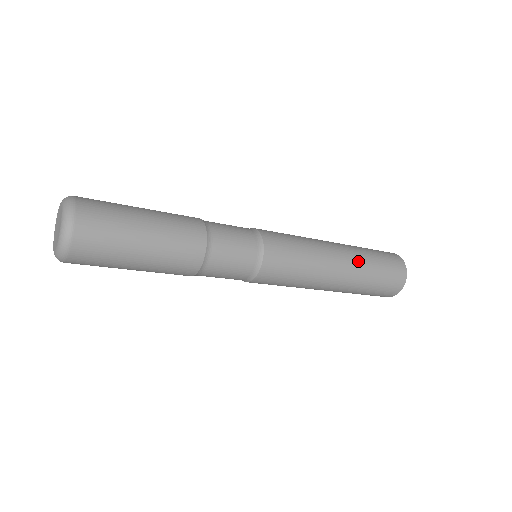
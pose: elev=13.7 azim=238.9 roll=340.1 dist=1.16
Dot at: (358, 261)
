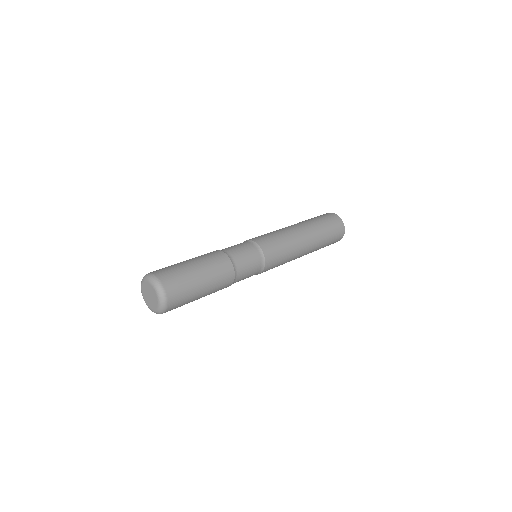
Dot at: (316, 248)
